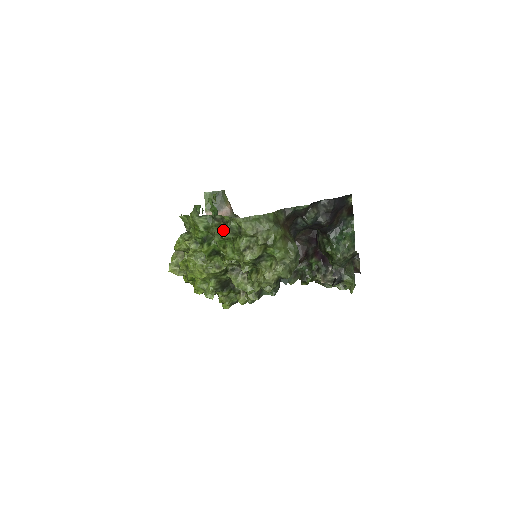
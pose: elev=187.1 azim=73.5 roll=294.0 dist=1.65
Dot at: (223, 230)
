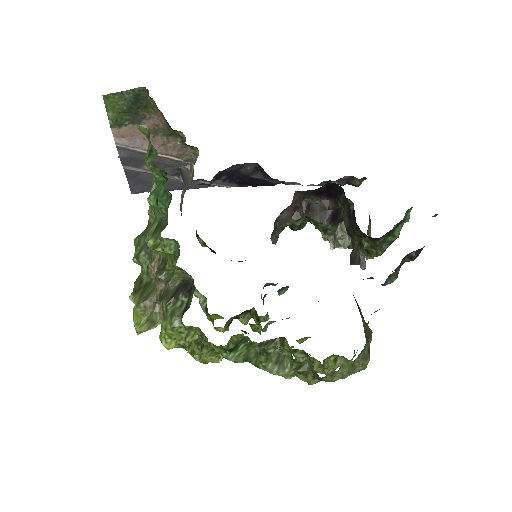
Dot at: (285, 371)
